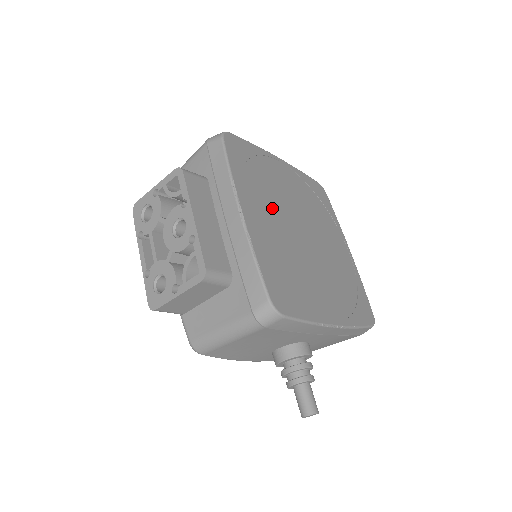
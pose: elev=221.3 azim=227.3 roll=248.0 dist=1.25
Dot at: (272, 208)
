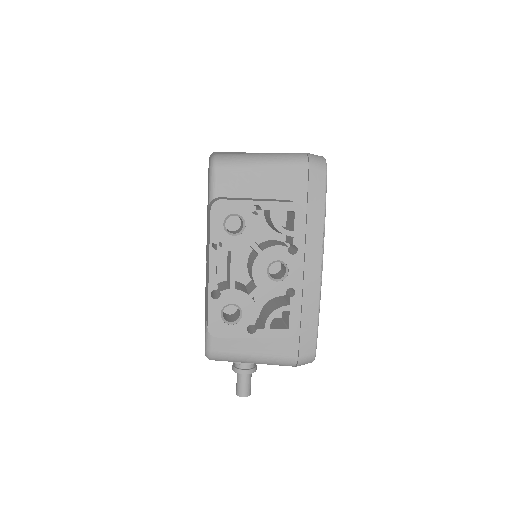
Dot at: occluded
